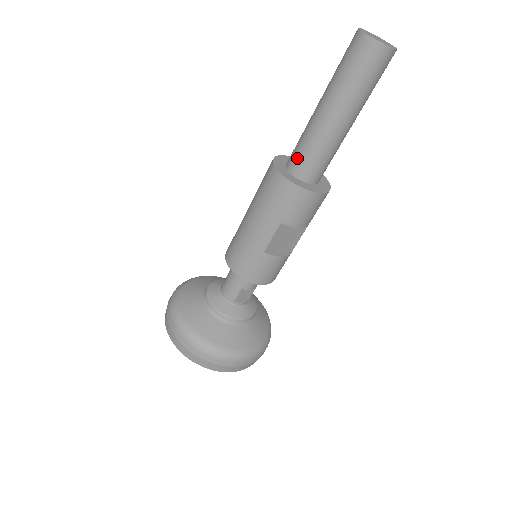
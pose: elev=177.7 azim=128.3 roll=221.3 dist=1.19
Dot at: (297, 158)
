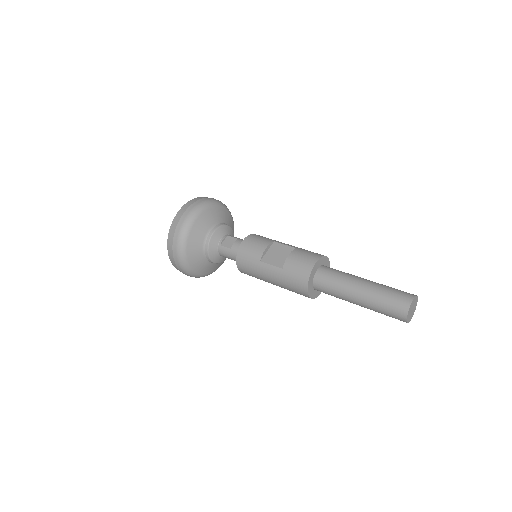
Dot at: (324, 292)
